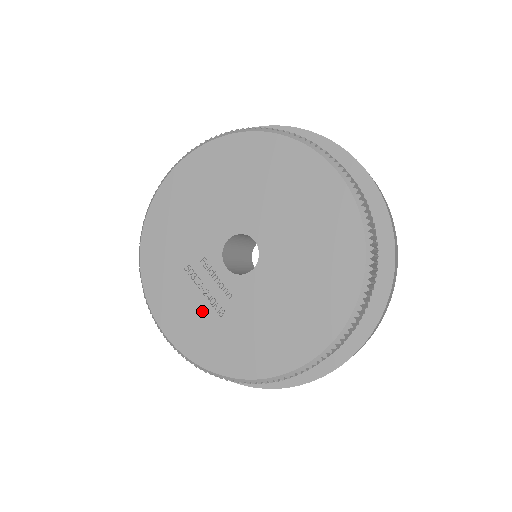
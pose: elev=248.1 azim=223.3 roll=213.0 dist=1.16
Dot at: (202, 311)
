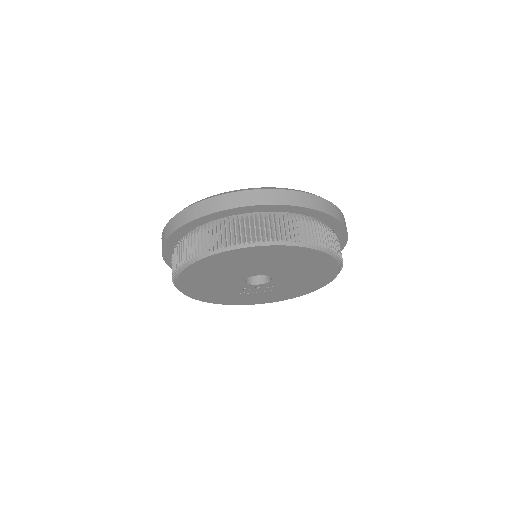
Dot at: (269, 294)
